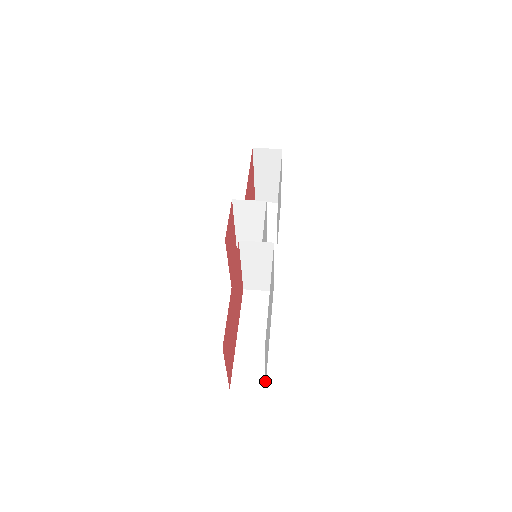
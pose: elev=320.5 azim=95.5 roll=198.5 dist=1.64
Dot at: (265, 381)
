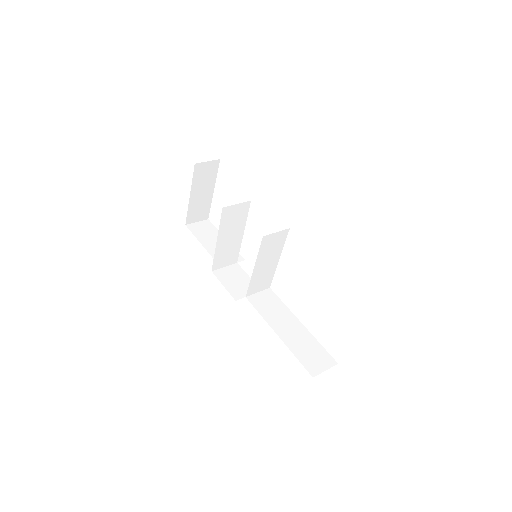
Dot at: occluded
